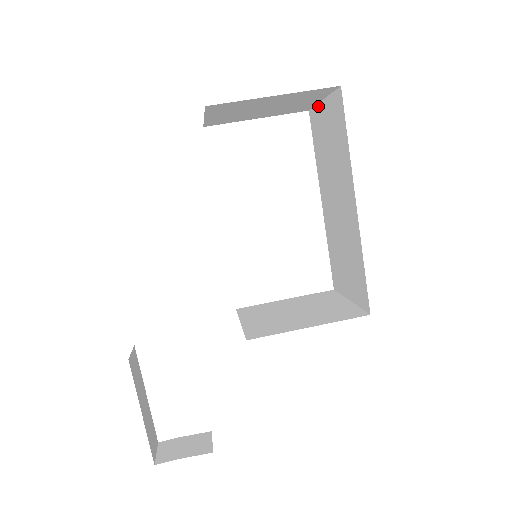
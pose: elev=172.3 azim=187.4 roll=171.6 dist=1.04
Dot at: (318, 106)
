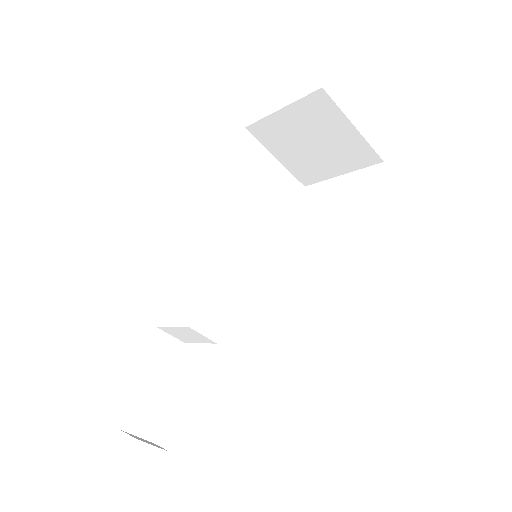
Dot at: (364, 140)
